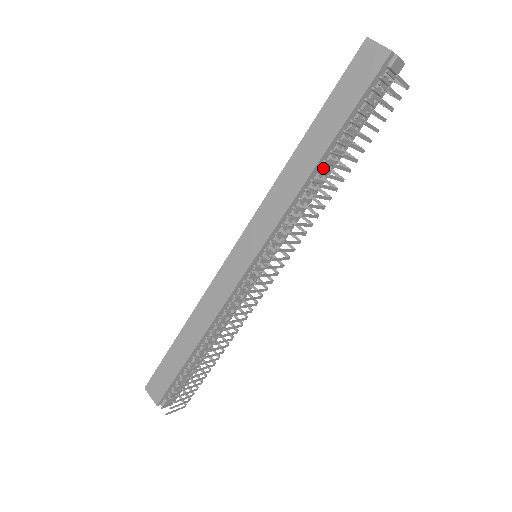
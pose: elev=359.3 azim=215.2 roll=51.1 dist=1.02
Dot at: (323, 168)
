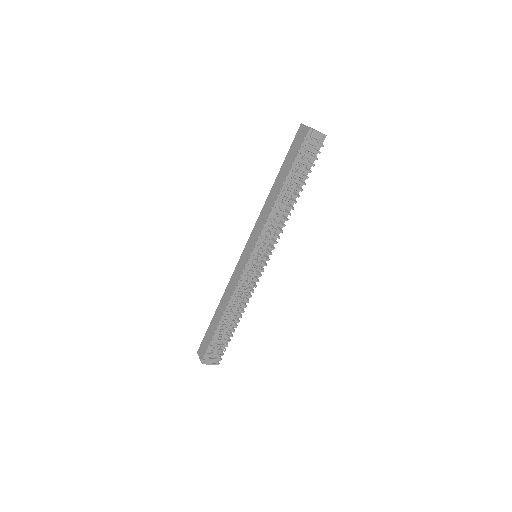
Dot at: occluded
